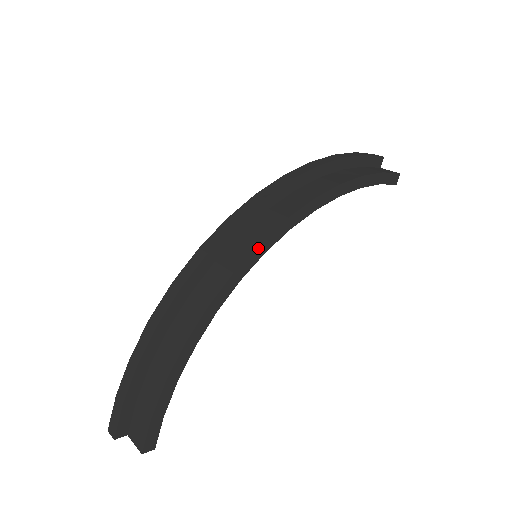
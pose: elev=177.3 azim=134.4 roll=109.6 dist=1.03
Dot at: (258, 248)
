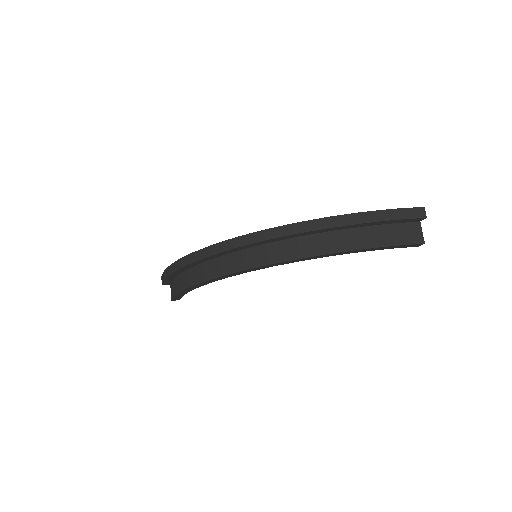
Dot at: (242, 271)
